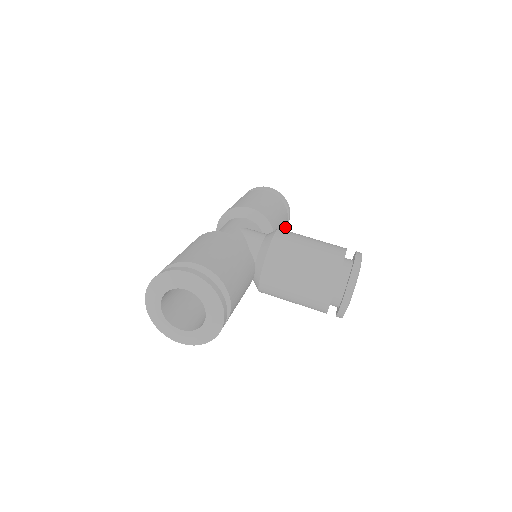
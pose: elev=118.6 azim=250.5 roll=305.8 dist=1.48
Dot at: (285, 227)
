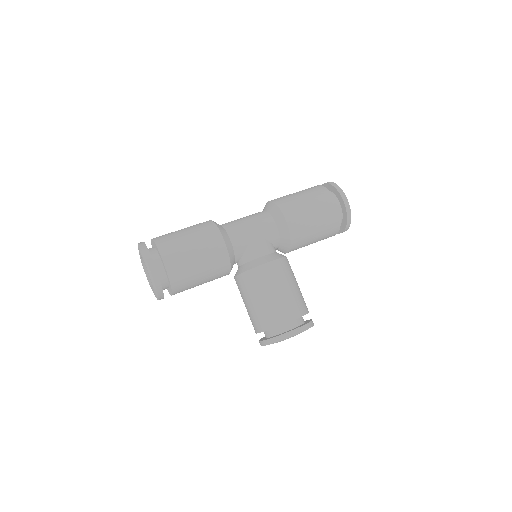
Dot at: (331, 236)
